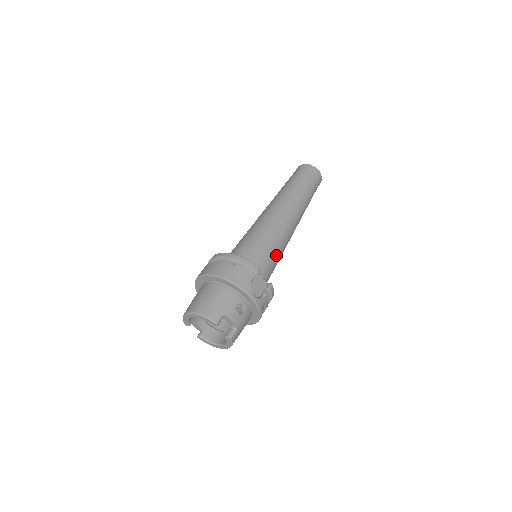
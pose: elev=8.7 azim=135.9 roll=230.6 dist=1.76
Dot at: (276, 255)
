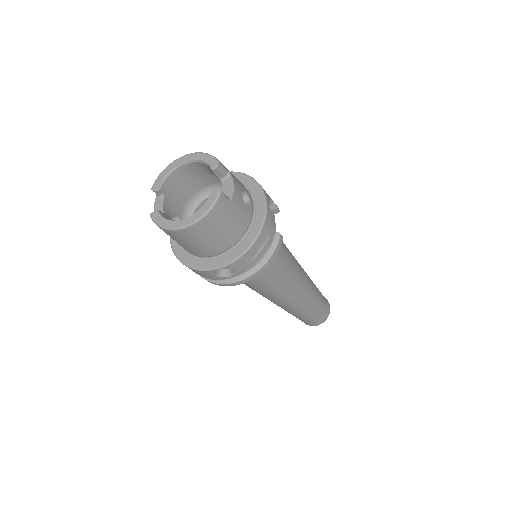
Dot at: (285, 258)
